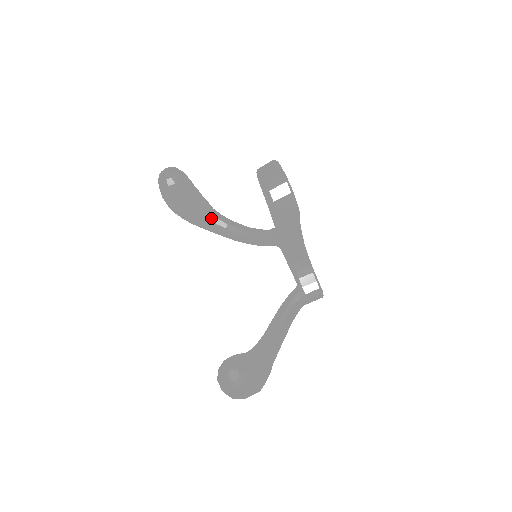
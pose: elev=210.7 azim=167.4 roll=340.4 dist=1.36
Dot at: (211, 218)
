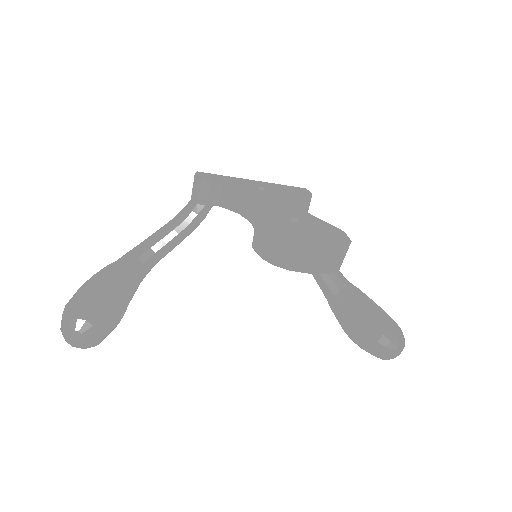
Dot at: (139, 274)
